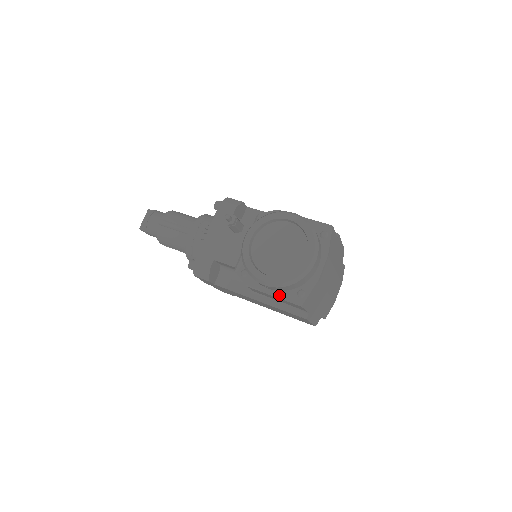
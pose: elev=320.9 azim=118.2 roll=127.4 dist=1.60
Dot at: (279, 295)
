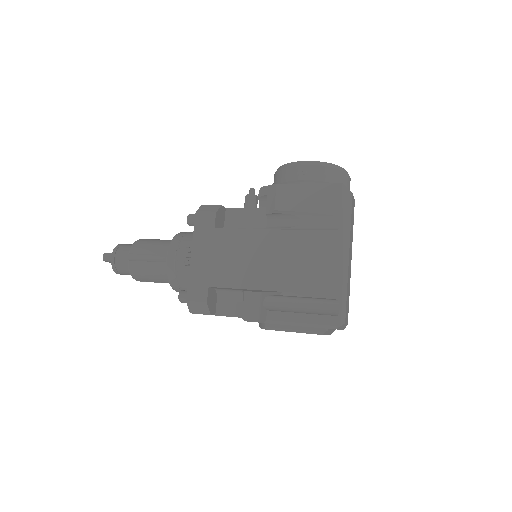
Dot at: (315, 184)
